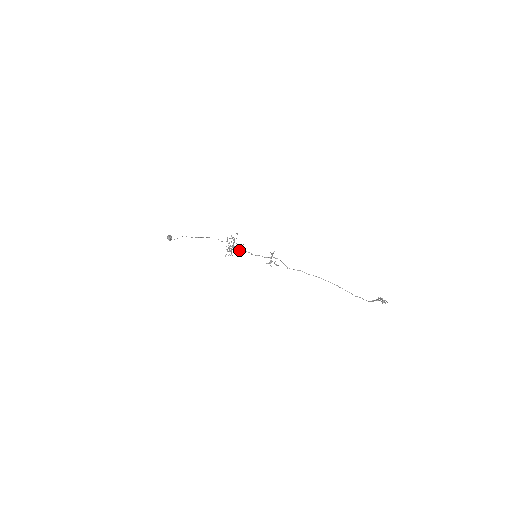
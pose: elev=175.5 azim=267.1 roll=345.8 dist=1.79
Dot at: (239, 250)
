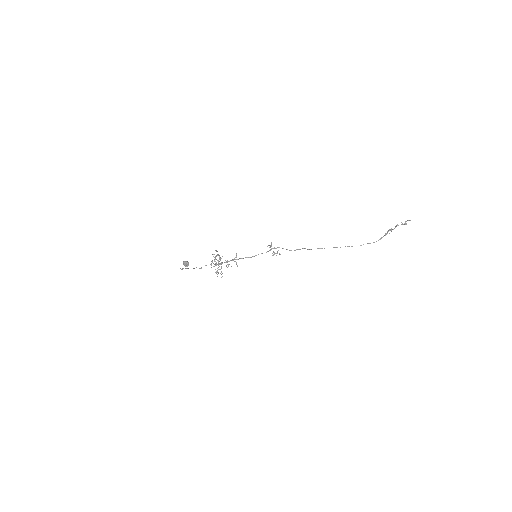
Dot at: (235, 259)
